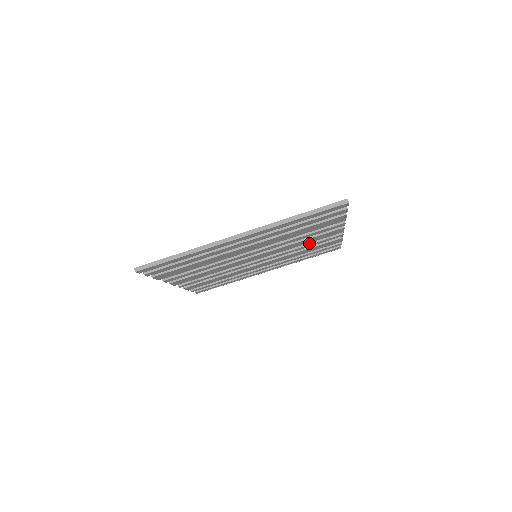
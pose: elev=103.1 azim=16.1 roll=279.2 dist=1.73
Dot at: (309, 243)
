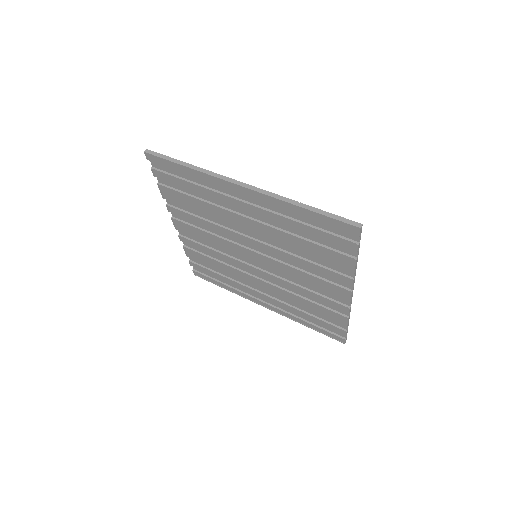
Dot at: (312, 290)
